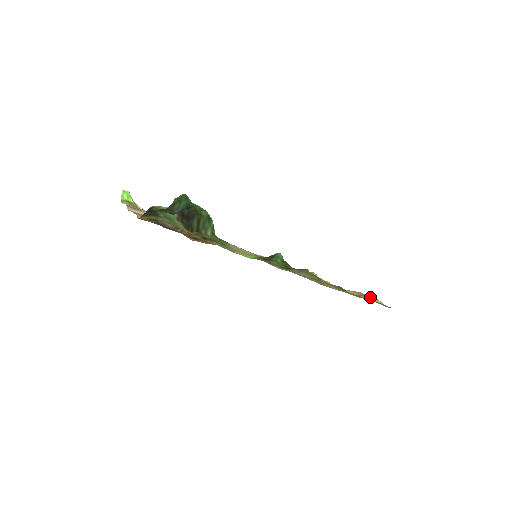
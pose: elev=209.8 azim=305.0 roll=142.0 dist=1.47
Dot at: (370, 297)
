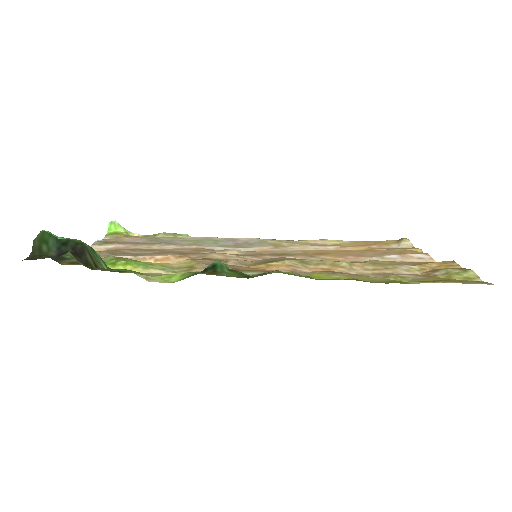
Dot at: (454, 269)
